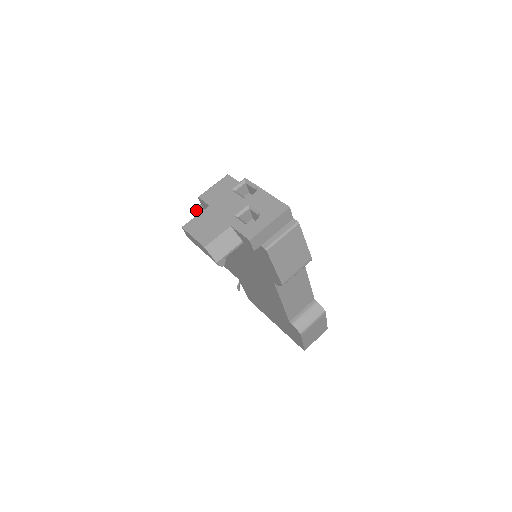
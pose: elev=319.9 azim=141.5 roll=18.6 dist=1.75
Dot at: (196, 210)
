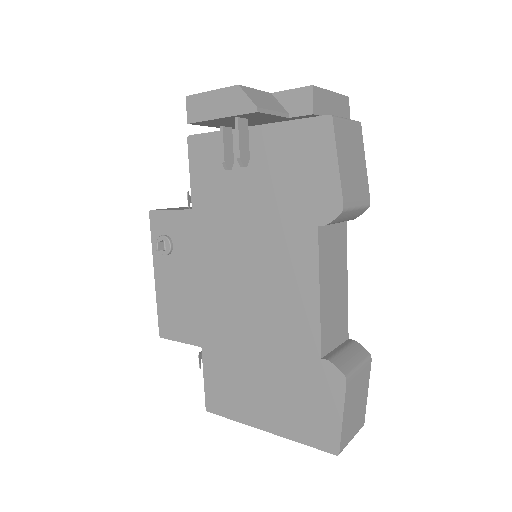
Dot at: (157, 209)
